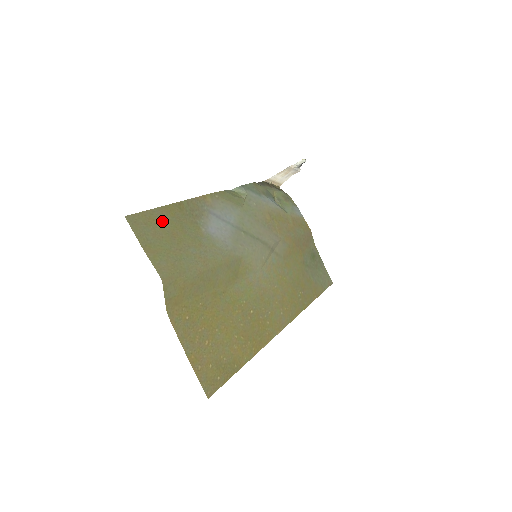
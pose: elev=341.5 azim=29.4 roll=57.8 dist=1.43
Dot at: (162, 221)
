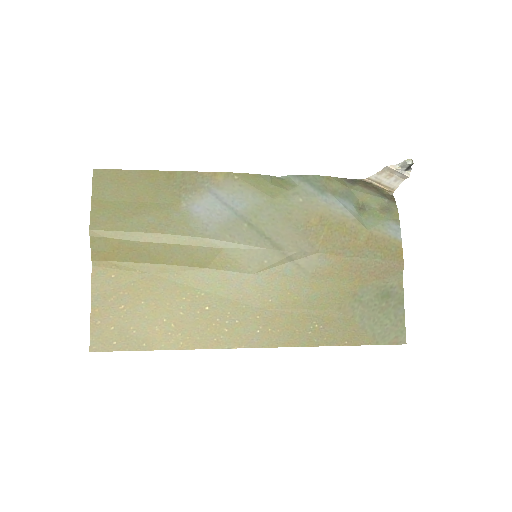
Dot at: (134, 183)
